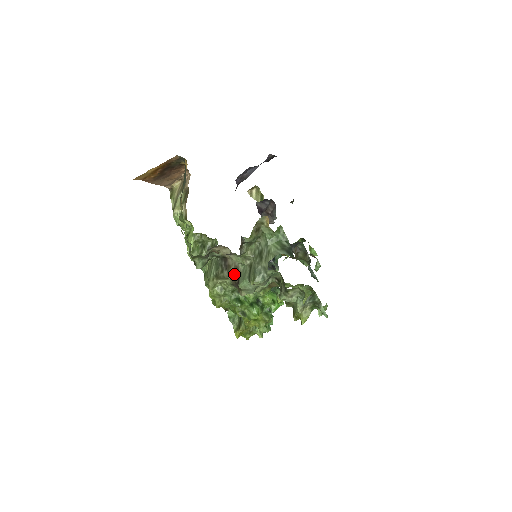
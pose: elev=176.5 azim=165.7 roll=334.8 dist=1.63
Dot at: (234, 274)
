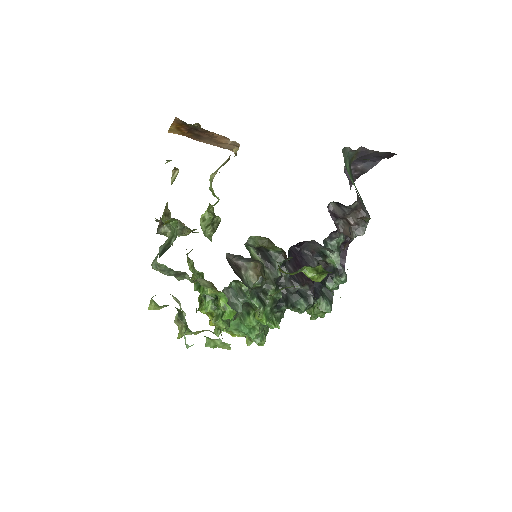
Dot at: occluded
